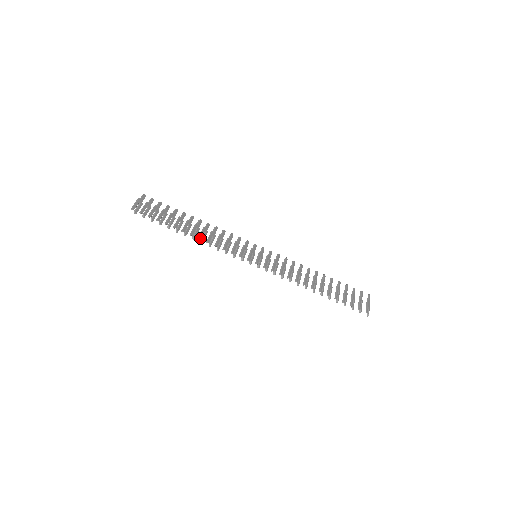
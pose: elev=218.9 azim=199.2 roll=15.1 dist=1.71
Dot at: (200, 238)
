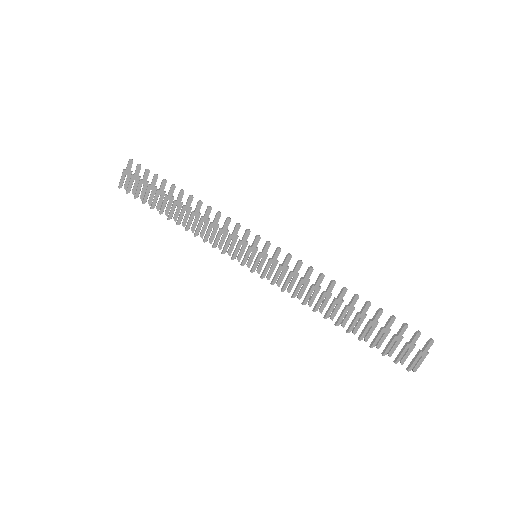
Dot at: (187, 229)
